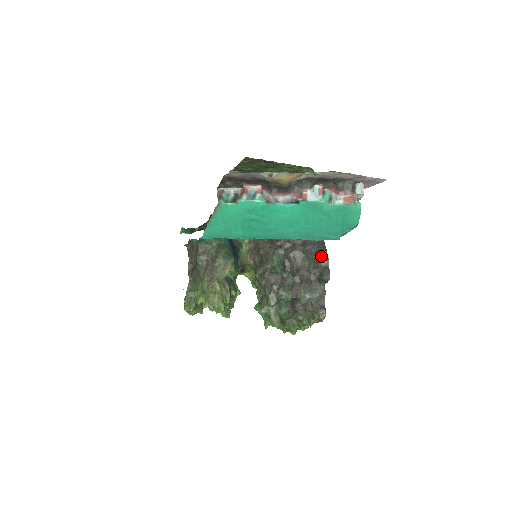
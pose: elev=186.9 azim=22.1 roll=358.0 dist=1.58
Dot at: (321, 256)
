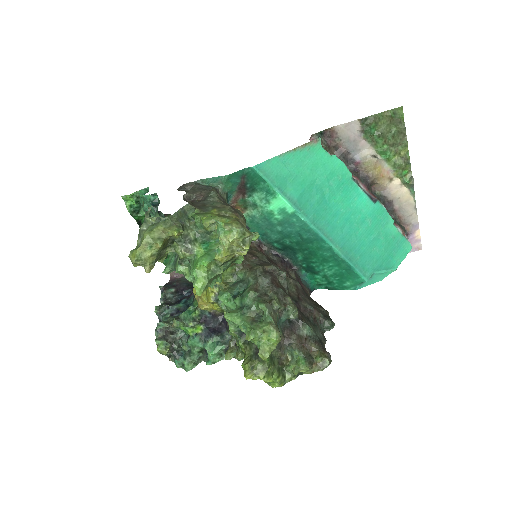
Dot at: (319, 305)
